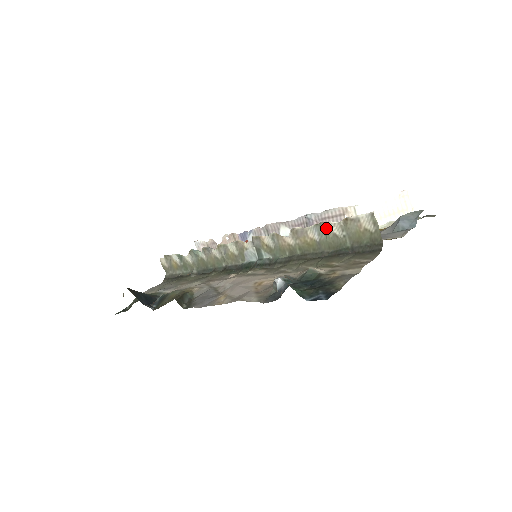
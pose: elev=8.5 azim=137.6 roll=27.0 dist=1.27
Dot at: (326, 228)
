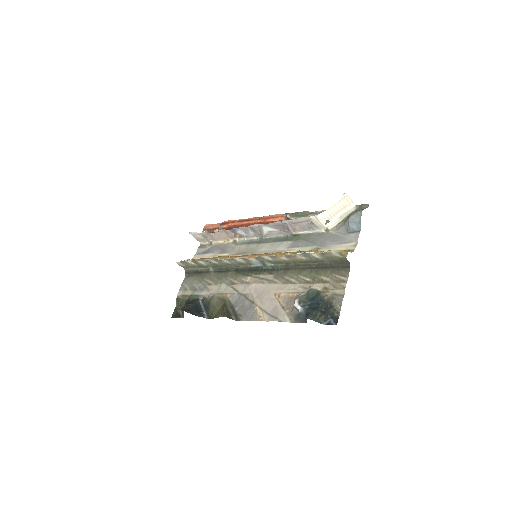
Dot at: (310, 255)
